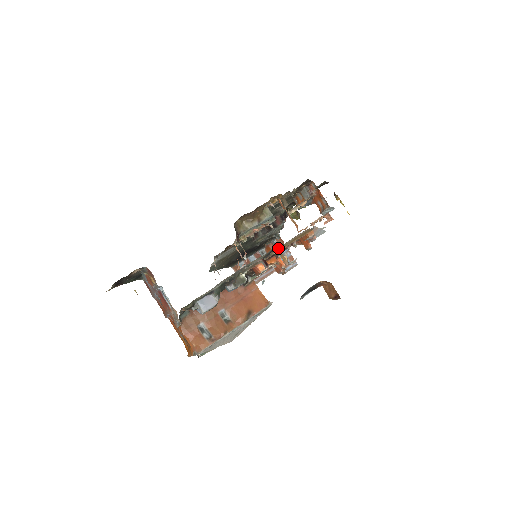
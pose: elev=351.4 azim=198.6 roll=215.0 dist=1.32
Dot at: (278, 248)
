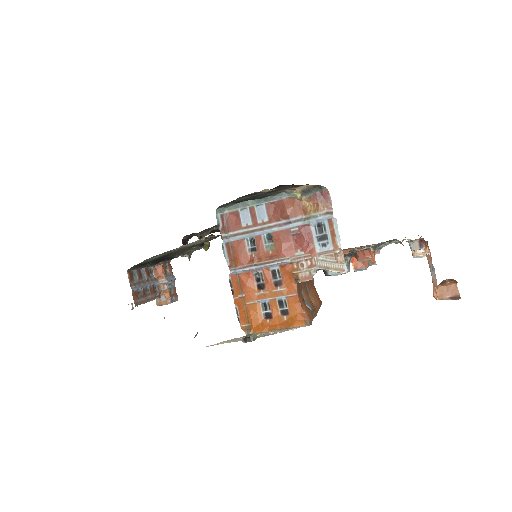
Dot at: (402, 240)
